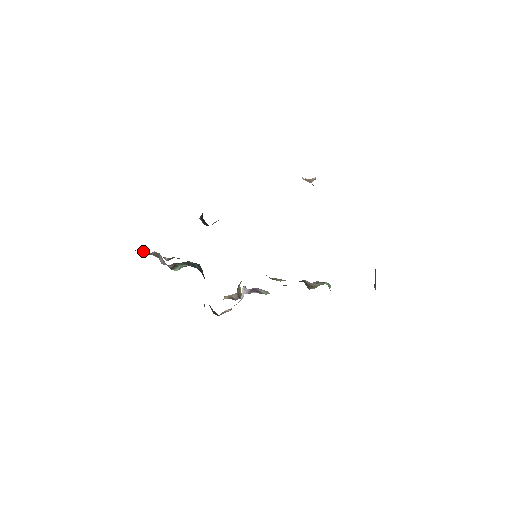
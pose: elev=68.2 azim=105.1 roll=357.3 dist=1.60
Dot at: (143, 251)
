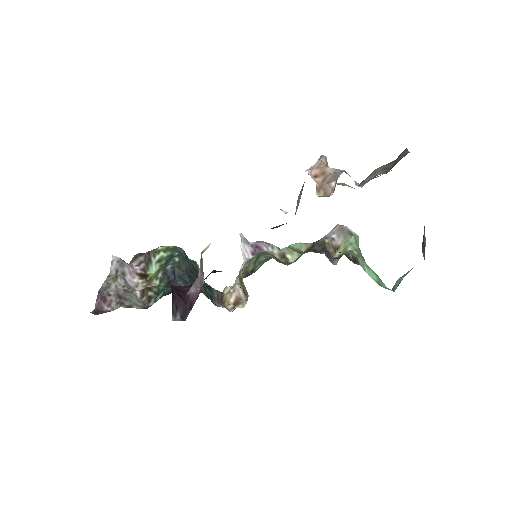
Dot at: (103, 301)
